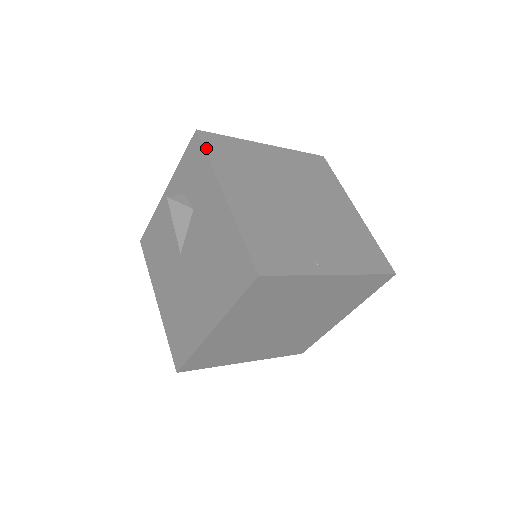
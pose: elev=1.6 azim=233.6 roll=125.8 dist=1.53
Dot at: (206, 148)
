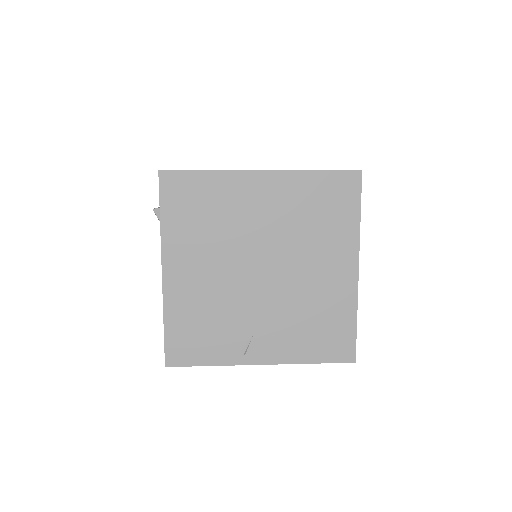
Dot at: (162, 202)
